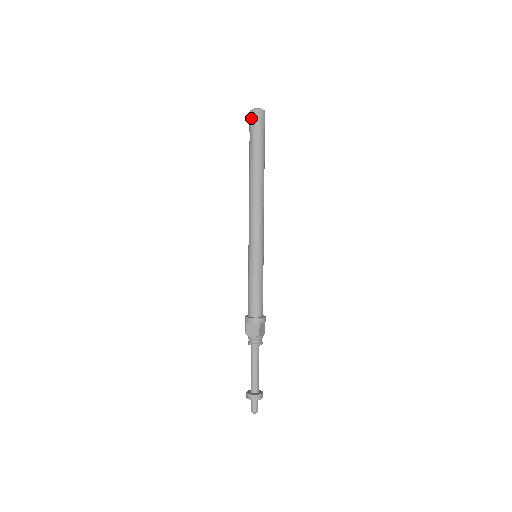
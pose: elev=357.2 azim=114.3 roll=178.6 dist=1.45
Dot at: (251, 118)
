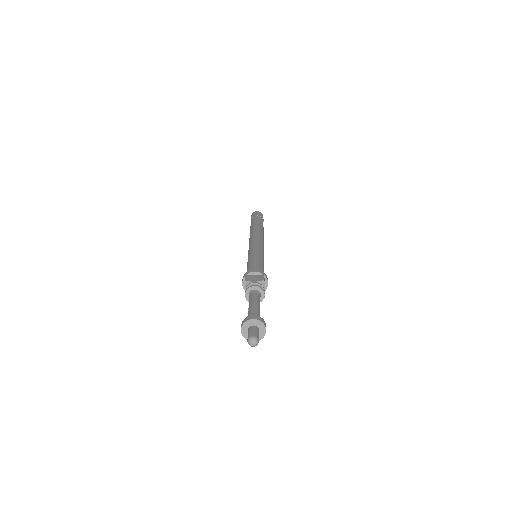
Dot at: (254, 213)
